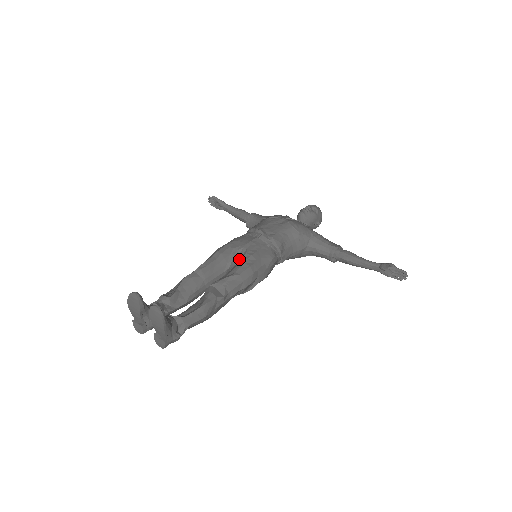
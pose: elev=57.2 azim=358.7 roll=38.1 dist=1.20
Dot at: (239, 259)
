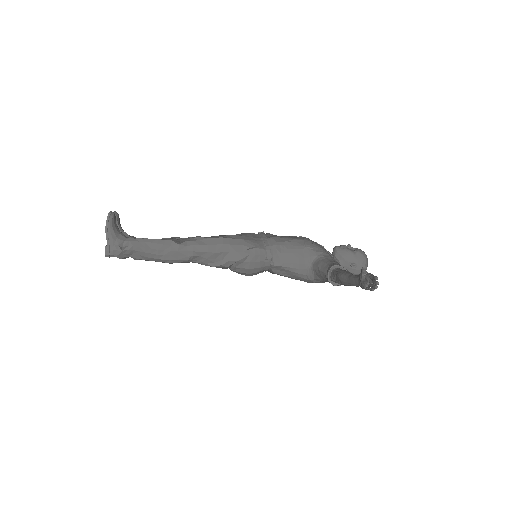
Dot at: occluded
